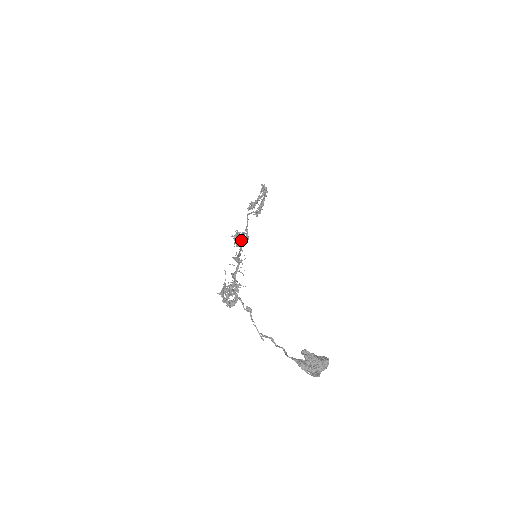
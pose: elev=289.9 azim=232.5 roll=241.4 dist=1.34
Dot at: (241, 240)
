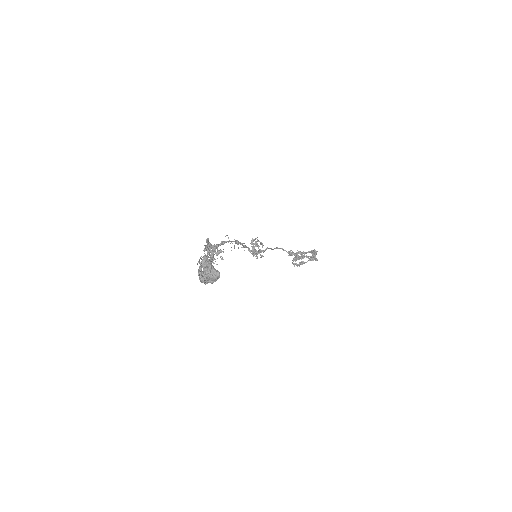
Dot at: (255, 244)
